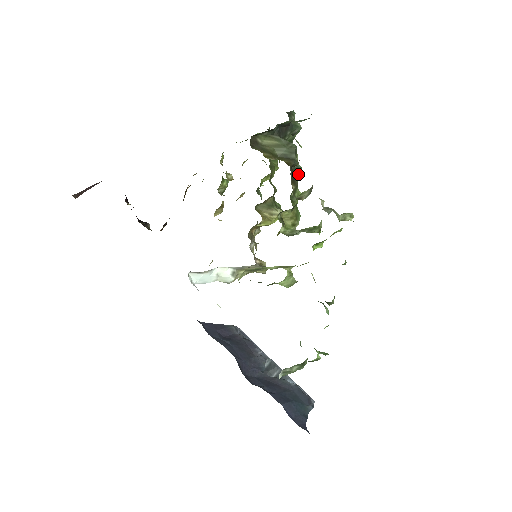
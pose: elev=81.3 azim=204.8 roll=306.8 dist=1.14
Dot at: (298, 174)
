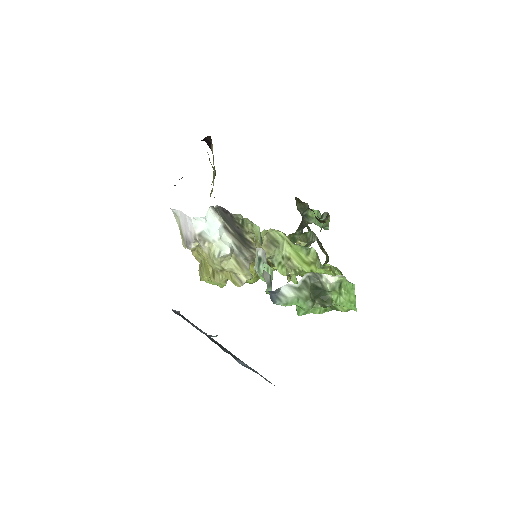
Dot at: occluded
